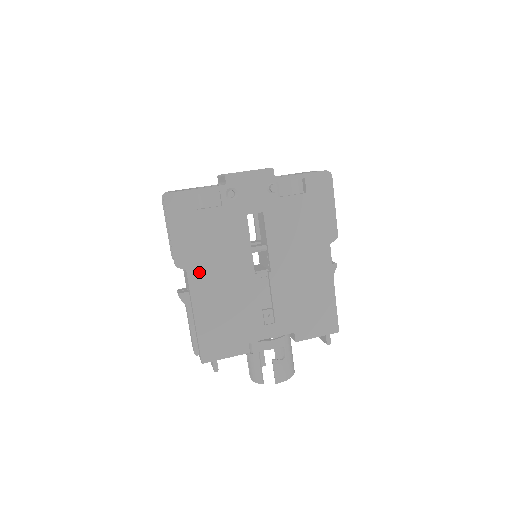
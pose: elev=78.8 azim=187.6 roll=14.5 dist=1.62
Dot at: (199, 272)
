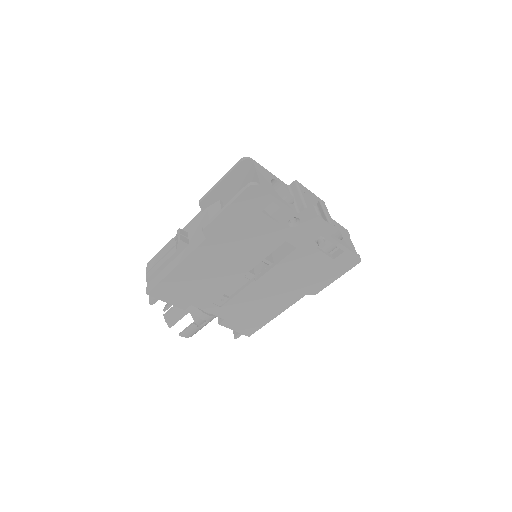
Dot at: (213, 246)
